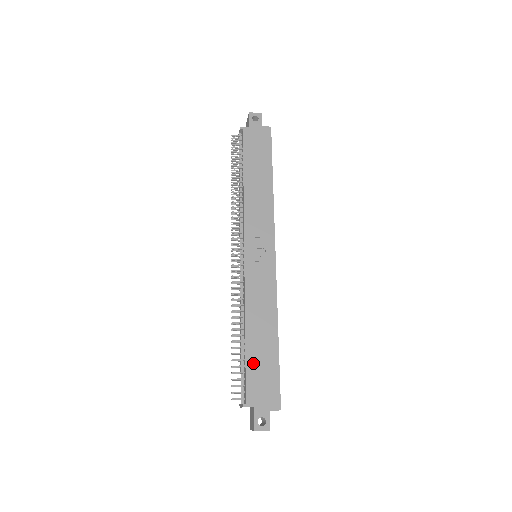
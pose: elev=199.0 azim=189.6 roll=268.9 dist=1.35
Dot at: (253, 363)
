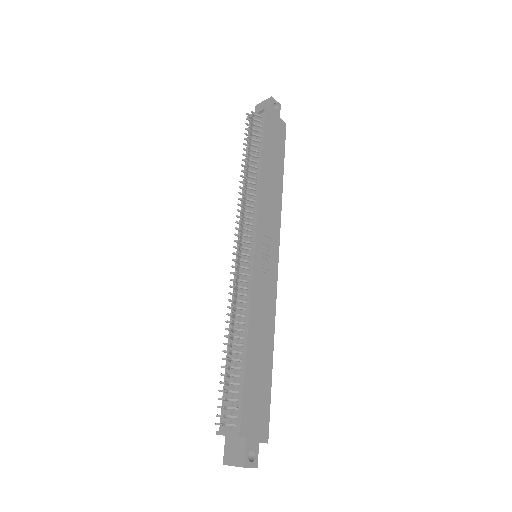
Dot at: (250, 382)
